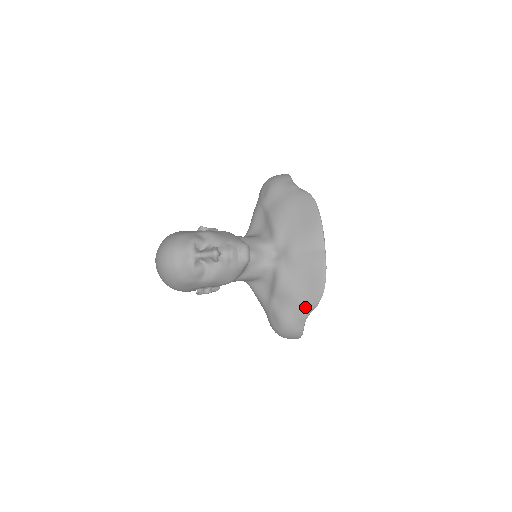
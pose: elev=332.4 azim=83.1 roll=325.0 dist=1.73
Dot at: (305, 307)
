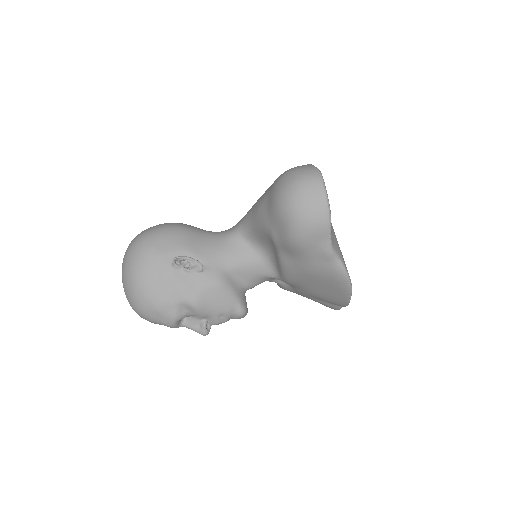
Dot at: occluded
